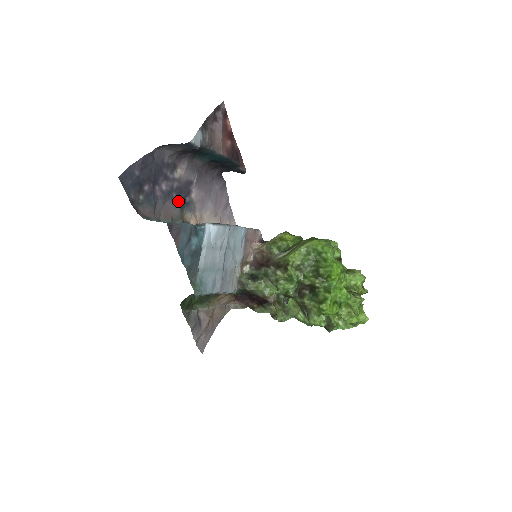
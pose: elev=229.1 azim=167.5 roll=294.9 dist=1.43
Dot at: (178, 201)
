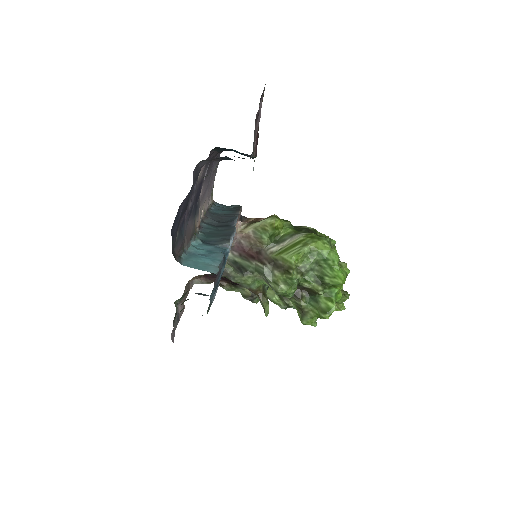
Dot at: (194, 212)
